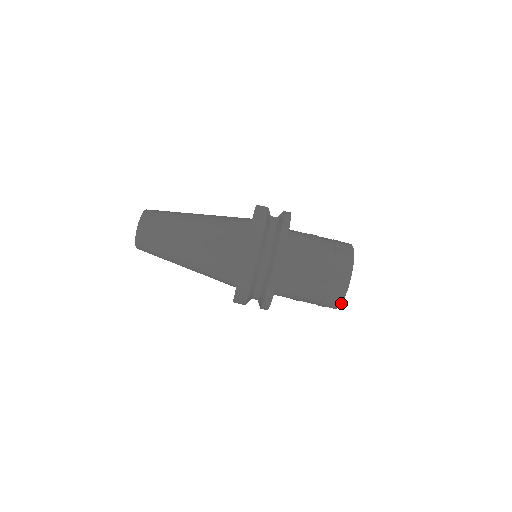
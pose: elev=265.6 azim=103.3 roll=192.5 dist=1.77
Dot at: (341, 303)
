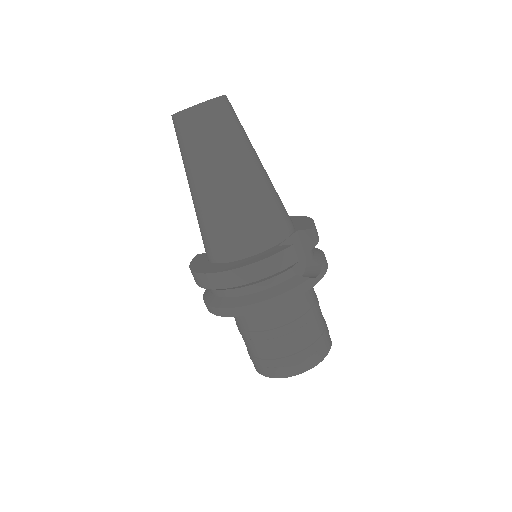
Dot at: (257, 370)
